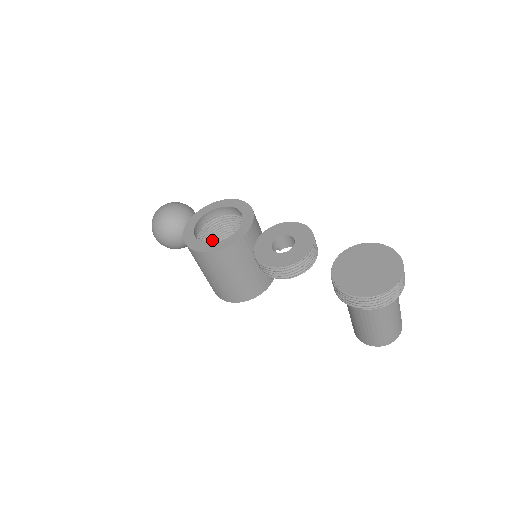
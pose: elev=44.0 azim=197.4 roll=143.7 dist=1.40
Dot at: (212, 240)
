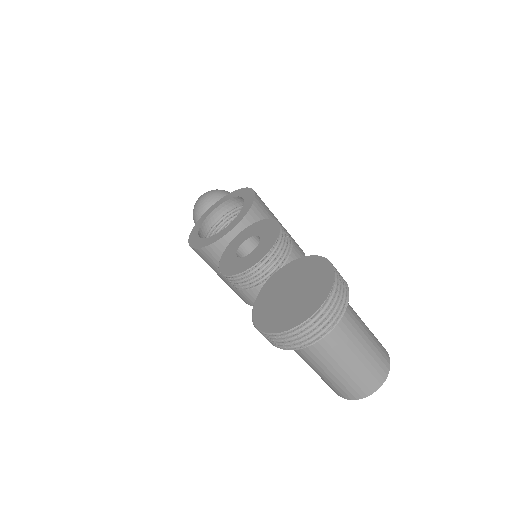
Dot at: occluded
